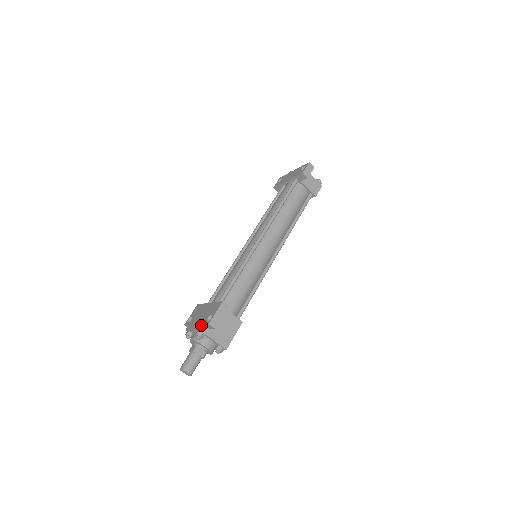
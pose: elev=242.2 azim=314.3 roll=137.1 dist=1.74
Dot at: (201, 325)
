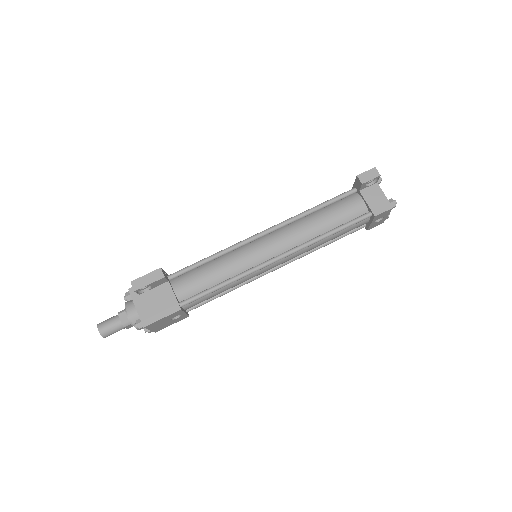
Dot at: occluded
